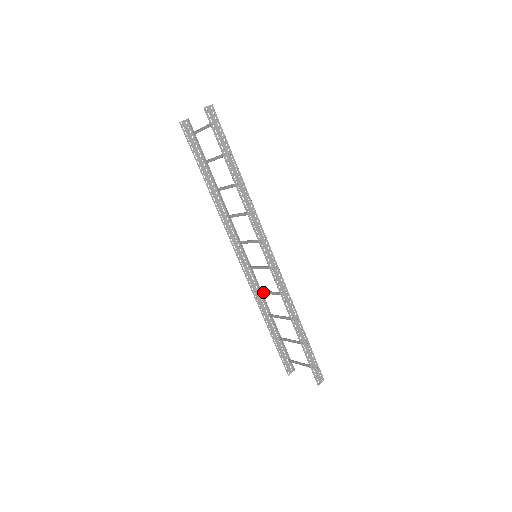
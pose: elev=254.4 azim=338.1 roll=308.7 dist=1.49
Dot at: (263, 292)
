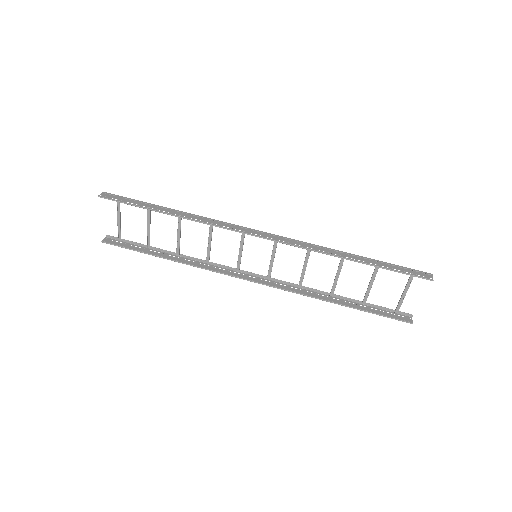
Dot at: (301, 284)
